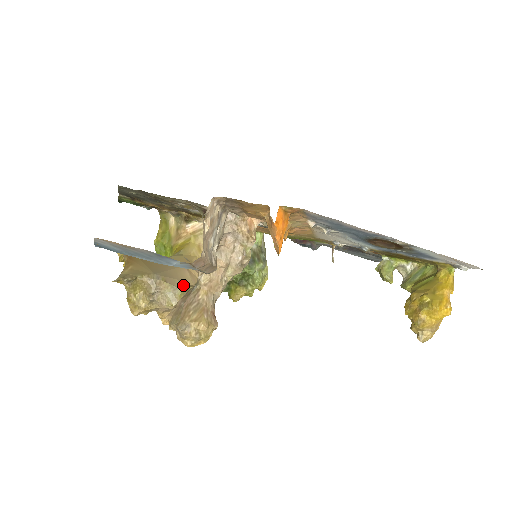
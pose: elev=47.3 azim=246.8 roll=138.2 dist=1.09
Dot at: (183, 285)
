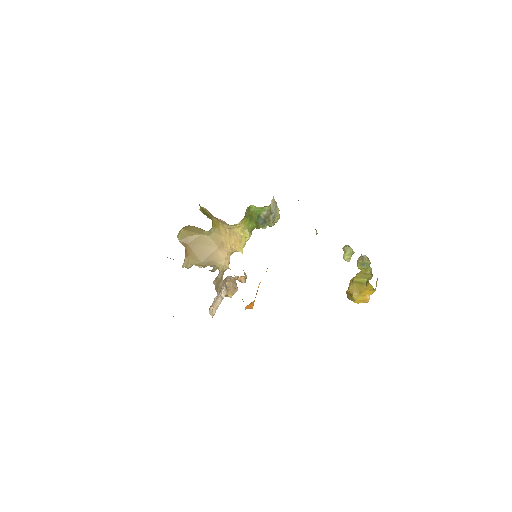
Dot at: (218, 264)
